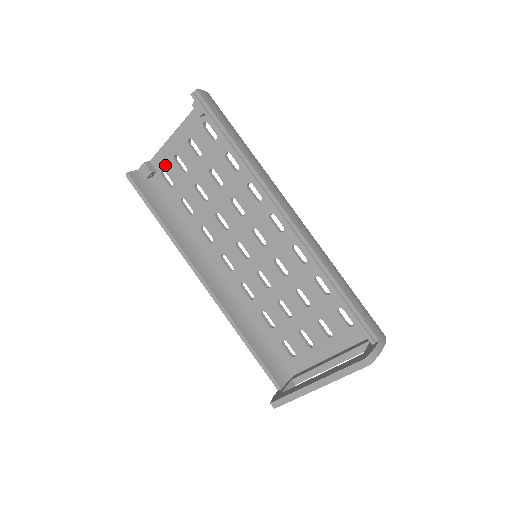
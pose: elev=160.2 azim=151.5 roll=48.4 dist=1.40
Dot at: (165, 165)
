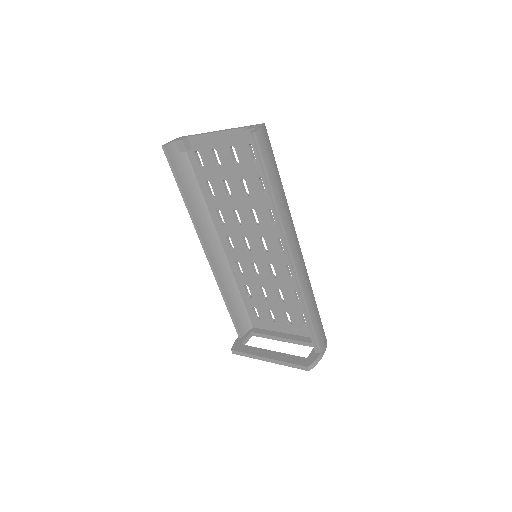
Dot at: (201, 149)
